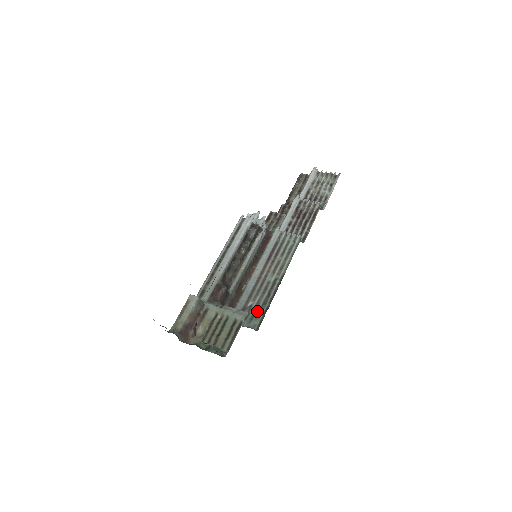
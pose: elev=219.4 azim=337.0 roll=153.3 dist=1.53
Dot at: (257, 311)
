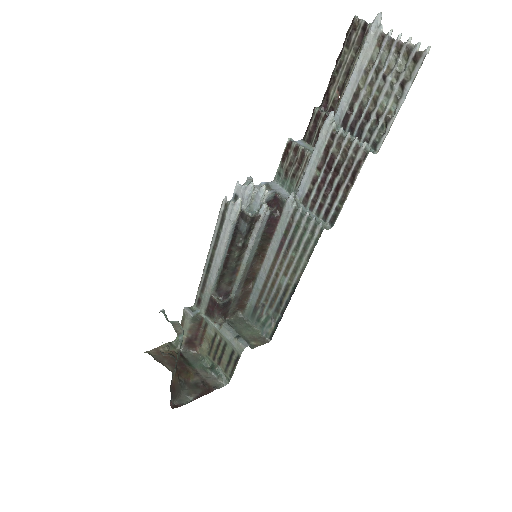
Dot at: (270, 315)
